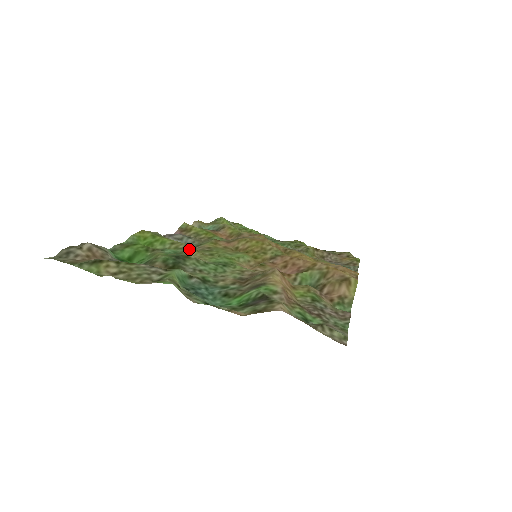
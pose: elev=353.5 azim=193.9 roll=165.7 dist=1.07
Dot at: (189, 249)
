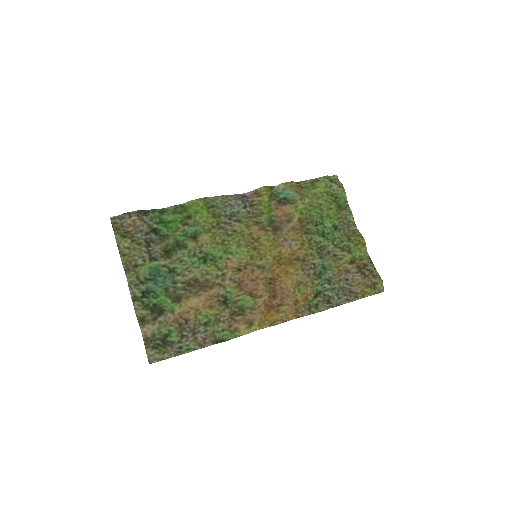
Dot at: (206, 233)
